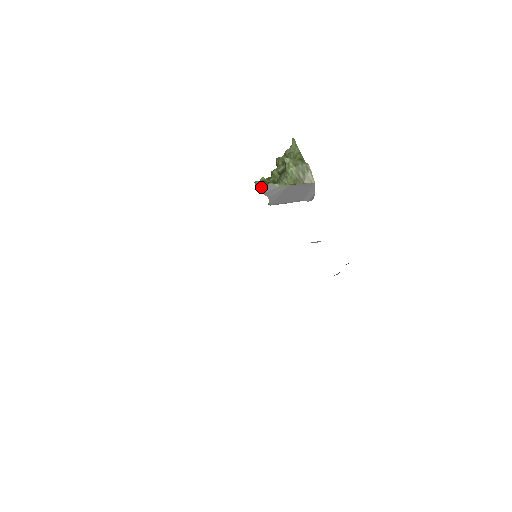
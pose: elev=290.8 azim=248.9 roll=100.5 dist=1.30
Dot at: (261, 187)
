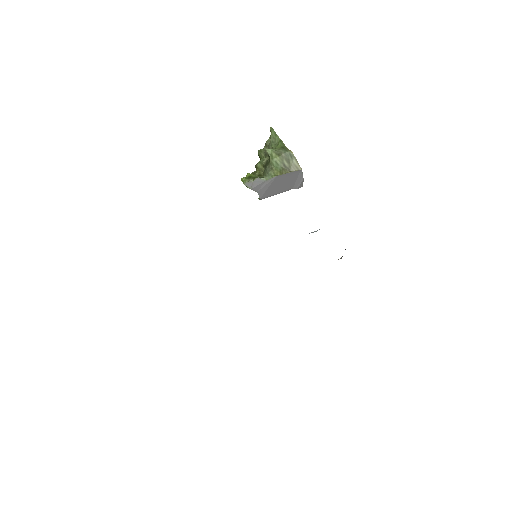
Dot at: (248, 183)
